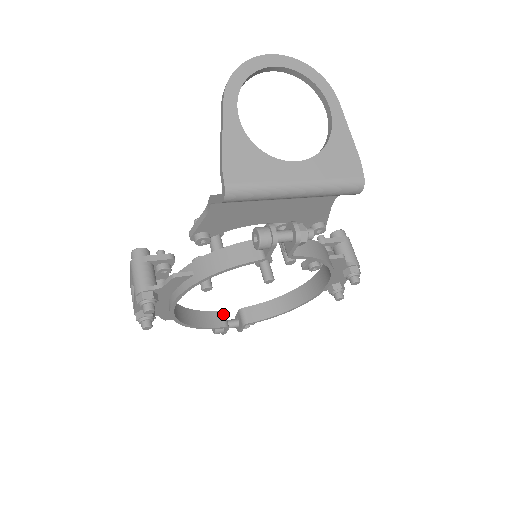
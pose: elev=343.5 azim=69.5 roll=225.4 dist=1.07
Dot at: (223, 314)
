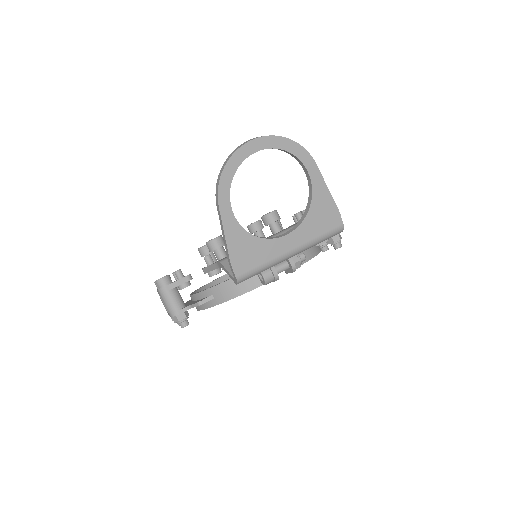
Dot at: occluded
